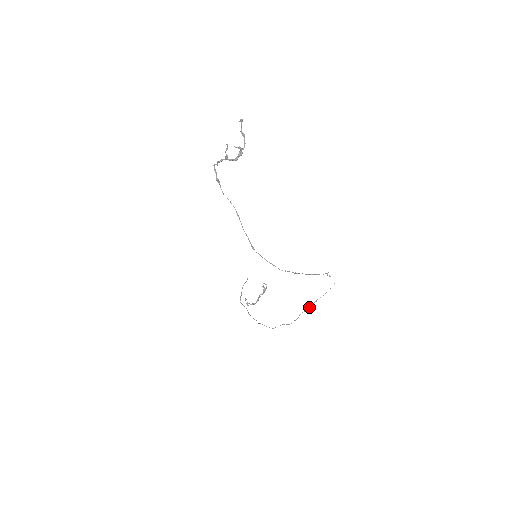
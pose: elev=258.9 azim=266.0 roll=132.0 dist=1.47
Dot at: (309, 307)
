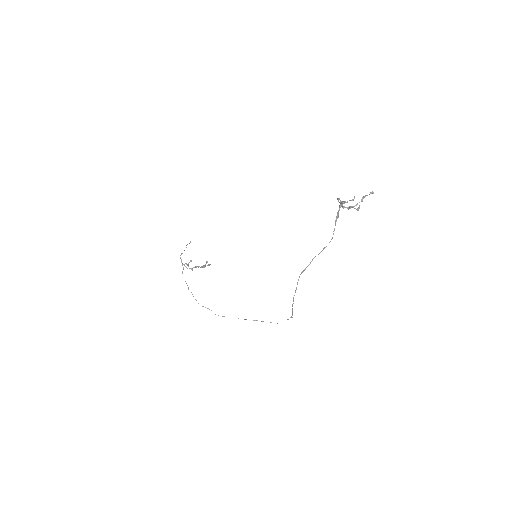
Dot at: (245, 319)
